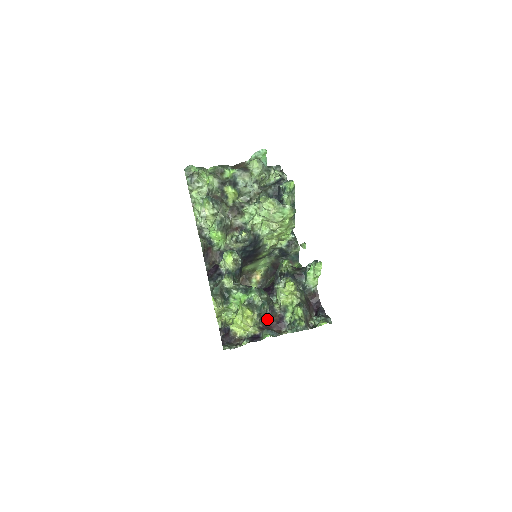
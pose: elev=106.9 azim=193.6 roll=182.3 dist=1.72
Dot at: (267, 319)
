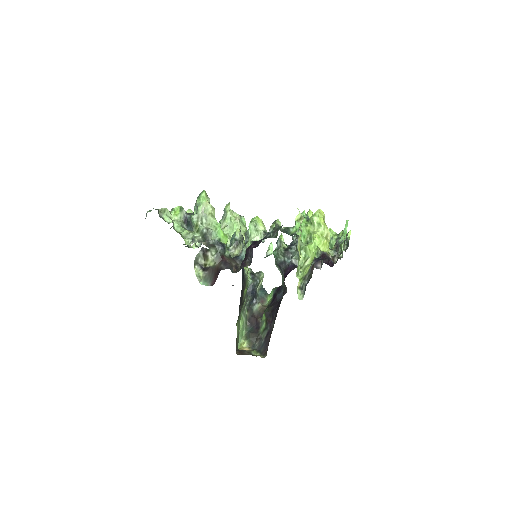
Dot at: occluded
